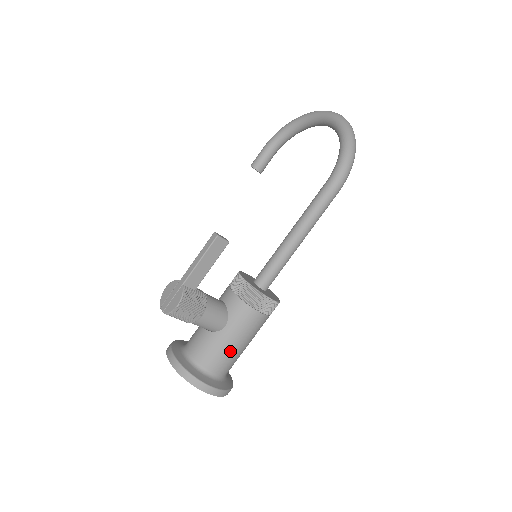
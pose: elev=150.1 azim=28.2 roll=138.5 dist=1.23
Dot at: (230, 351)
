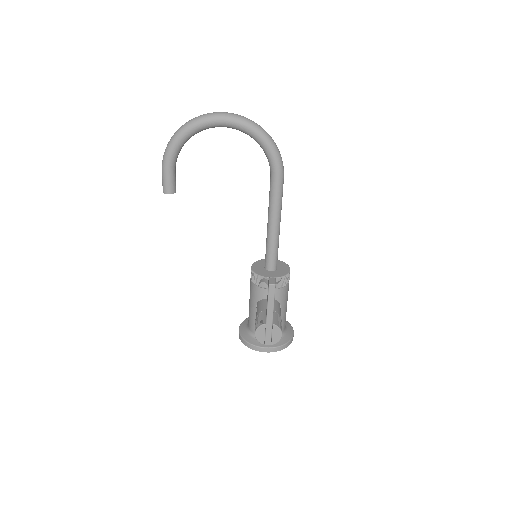
Dot at: occluded
